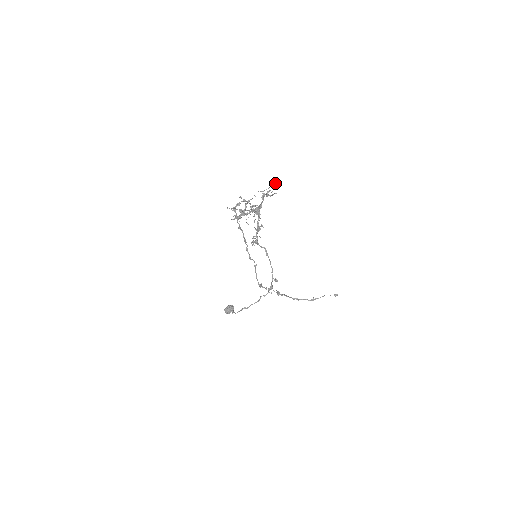
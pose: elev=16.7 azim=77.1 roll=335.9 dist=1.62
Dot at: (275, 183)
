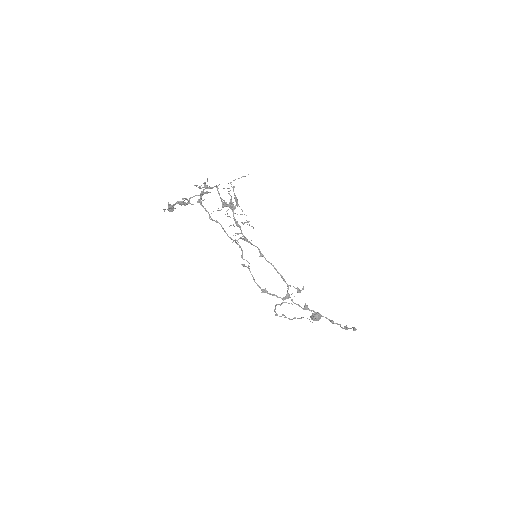
Dot at: occluded
